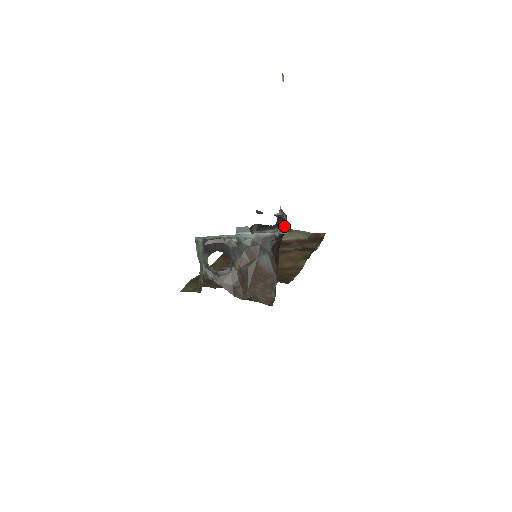
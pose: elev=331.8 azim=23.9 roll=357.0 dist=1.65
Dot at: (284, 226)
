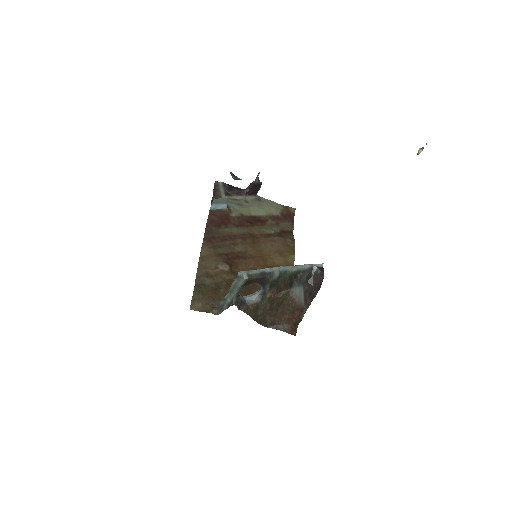
Dot at: (254, 193)
